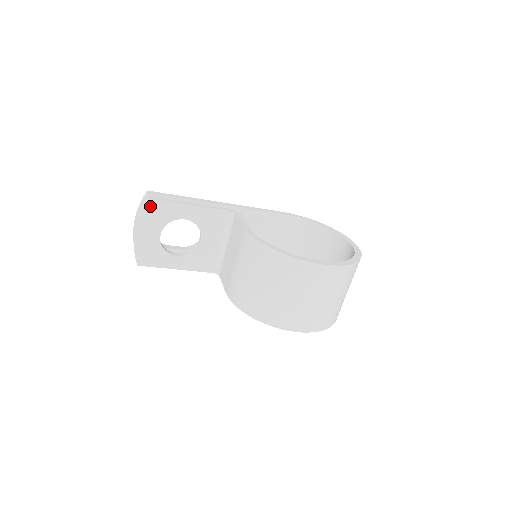
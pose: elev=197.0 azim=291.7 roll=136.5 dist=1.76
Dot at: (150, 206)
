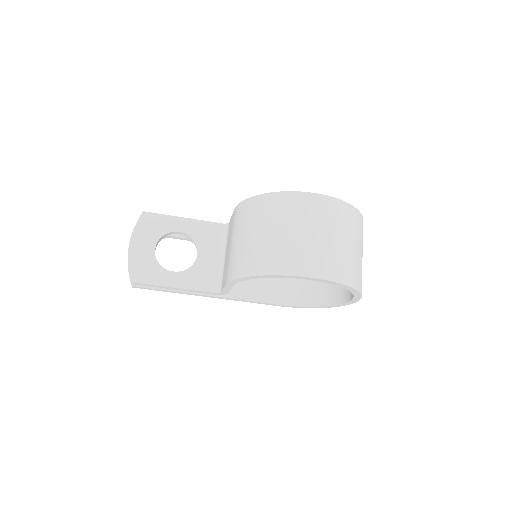
Dot at: (145, 219)
